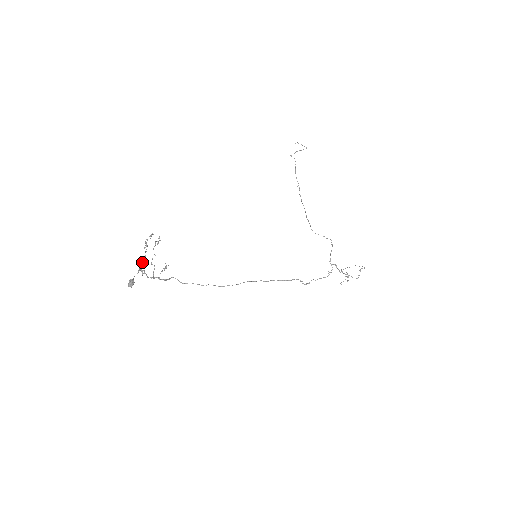
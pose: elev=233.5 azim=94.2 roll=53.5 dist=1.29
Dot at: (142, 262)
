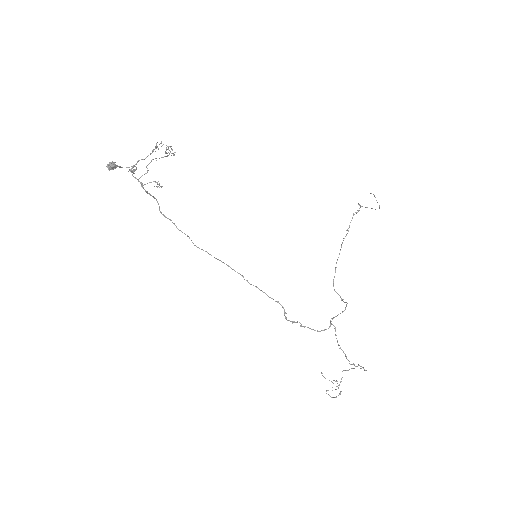
Dot at: occluded
